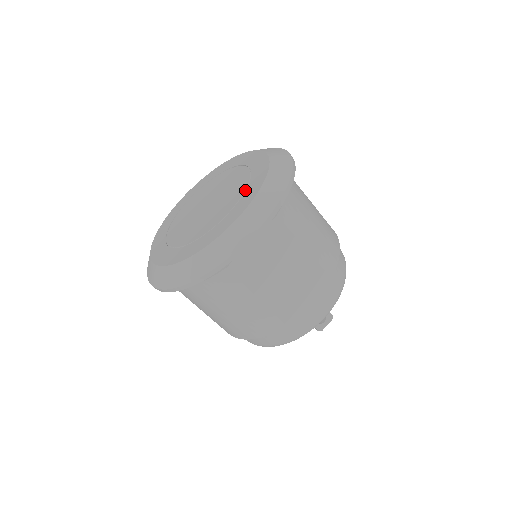
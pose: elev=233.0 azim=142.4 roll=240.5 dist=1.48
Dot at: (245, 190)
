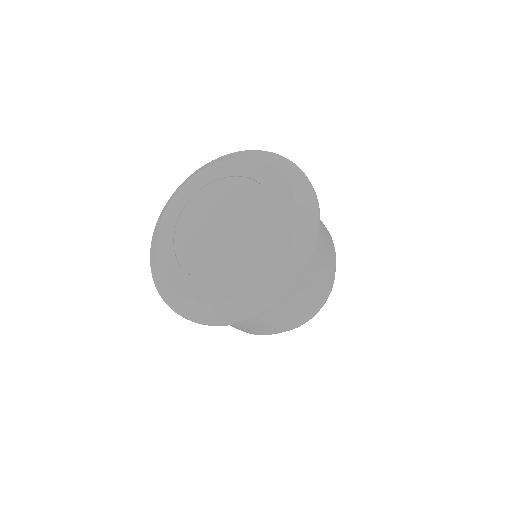
Dot at: (269, 238)
